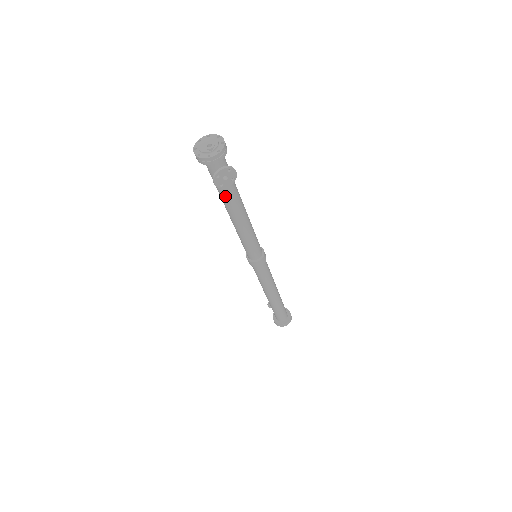
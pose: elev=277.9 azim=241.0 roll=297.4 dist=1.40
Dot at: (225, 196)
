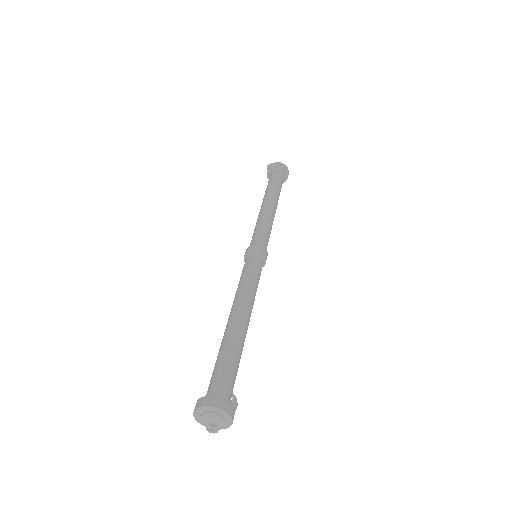
Dot at: (268, 189)
